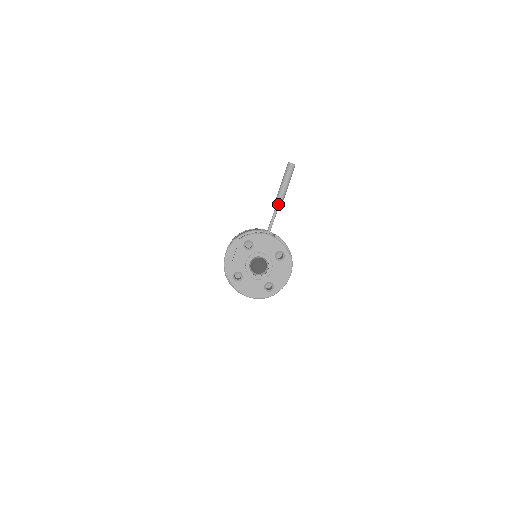
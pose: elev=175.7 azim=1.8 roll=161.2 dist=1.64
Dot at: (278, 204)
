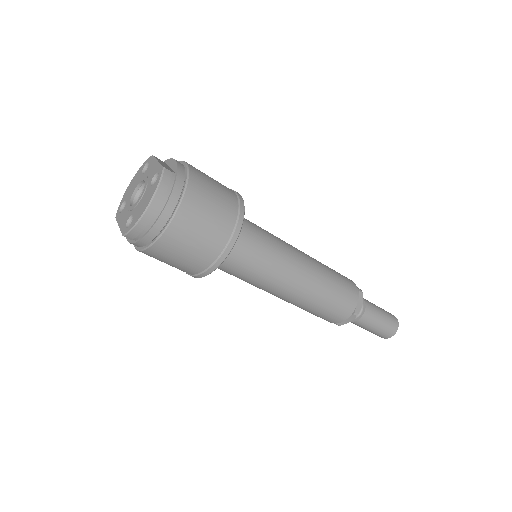
Dot at: occluded
